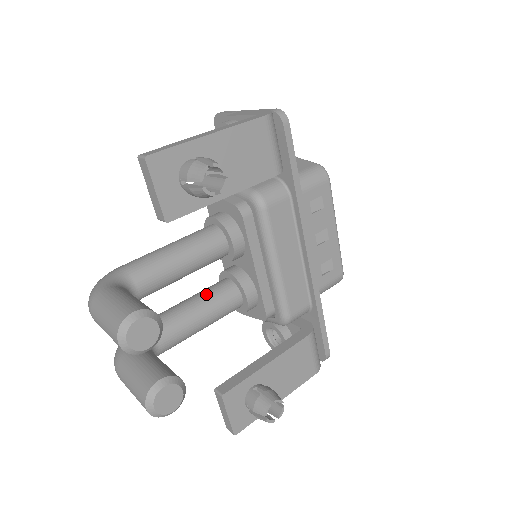
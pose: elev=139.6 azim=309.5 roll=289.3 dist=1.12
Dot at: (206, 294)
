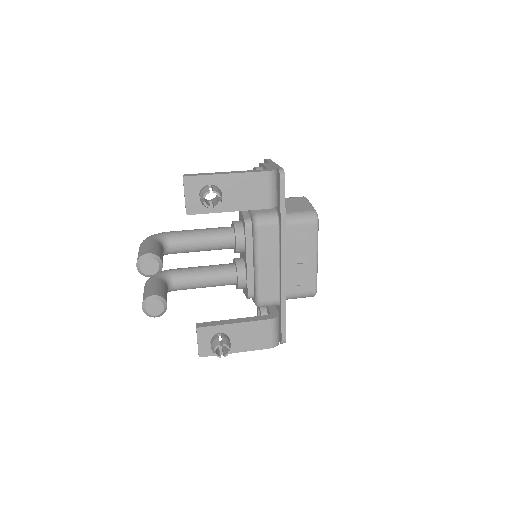
Dot at: (215, 267)
